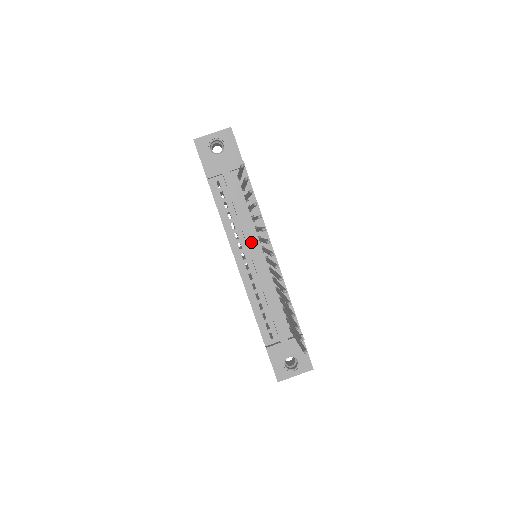
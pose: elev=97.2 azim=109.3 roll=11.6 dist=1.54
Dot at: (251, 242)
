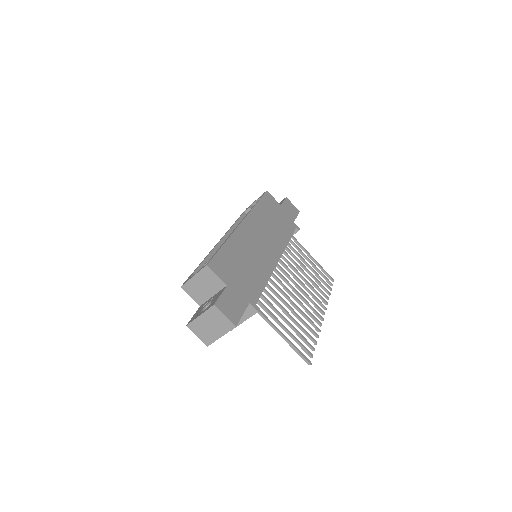
Dot at: occluded
